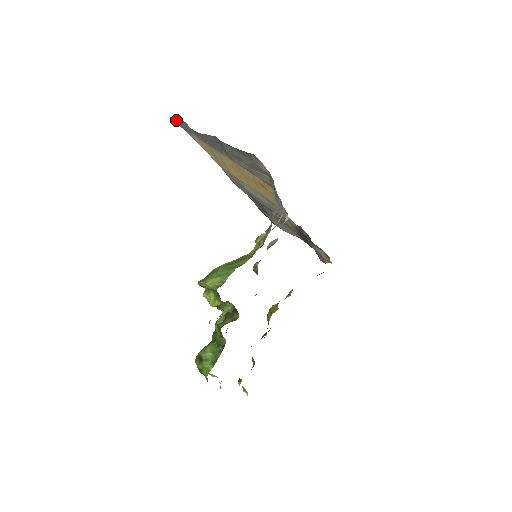
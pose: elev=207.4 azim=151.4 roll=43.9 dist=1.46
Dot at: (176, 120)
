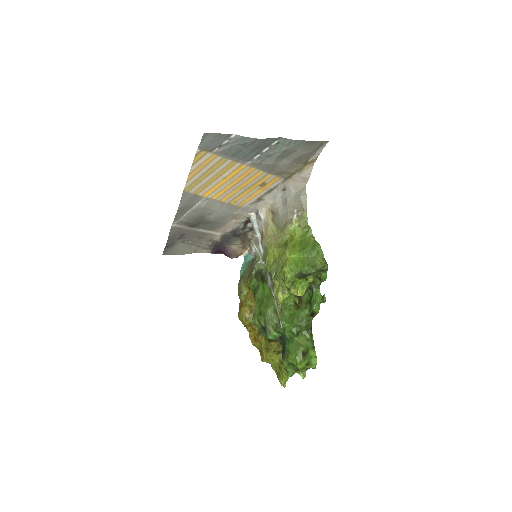
Dot at: (212, 136)
